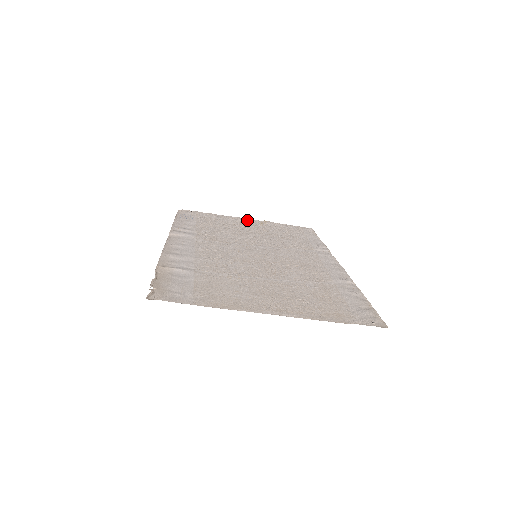
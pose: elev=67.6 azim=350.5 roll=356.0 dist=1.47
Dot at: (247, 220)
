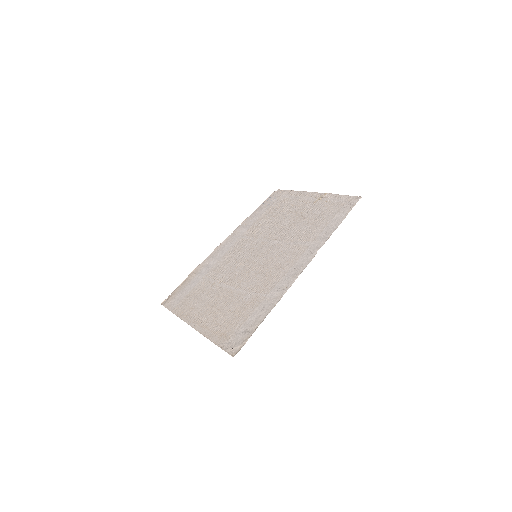
Dot at: (311, 196)
